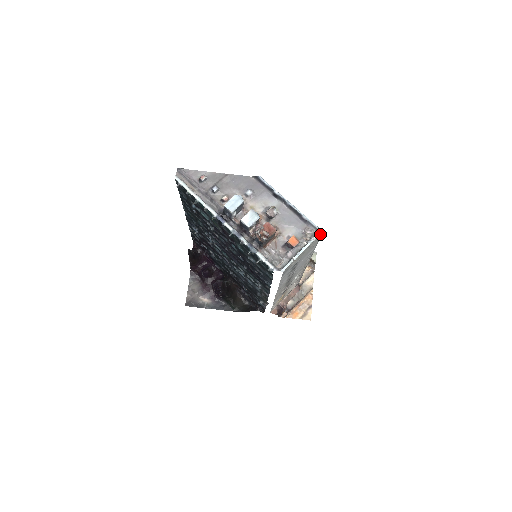
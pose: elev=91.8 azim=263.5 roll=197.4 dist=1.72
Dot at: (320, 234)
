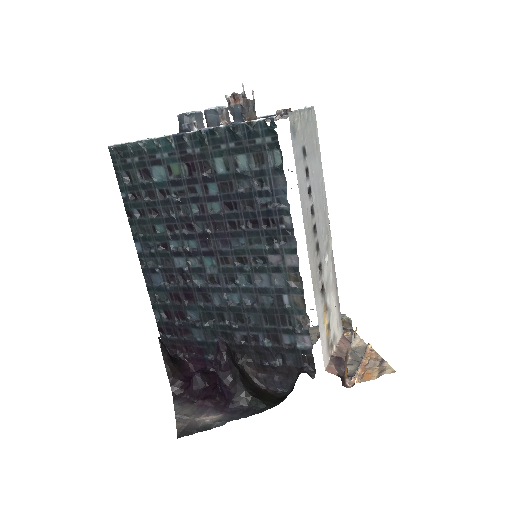
Dot at: (313, 110)
